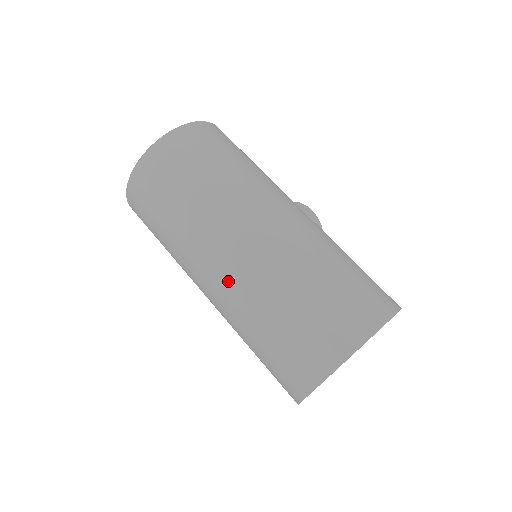
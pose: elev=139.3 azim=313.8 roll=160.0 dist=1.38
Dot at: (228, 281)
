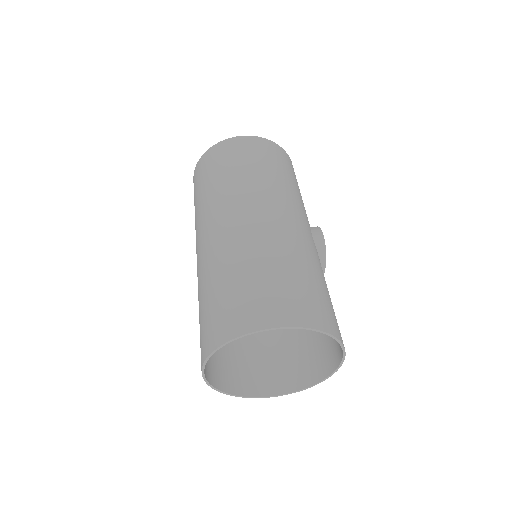
Dot at: (203, 252)
